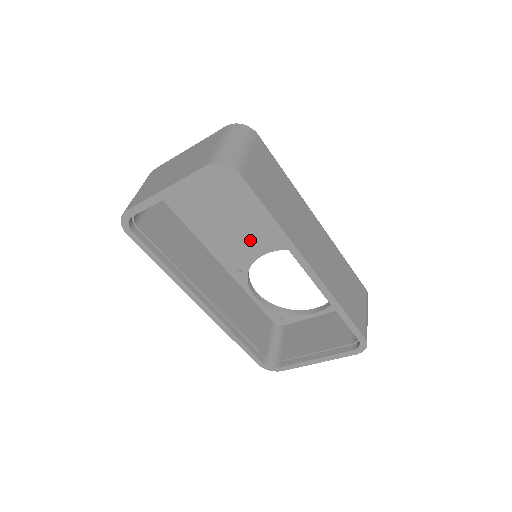
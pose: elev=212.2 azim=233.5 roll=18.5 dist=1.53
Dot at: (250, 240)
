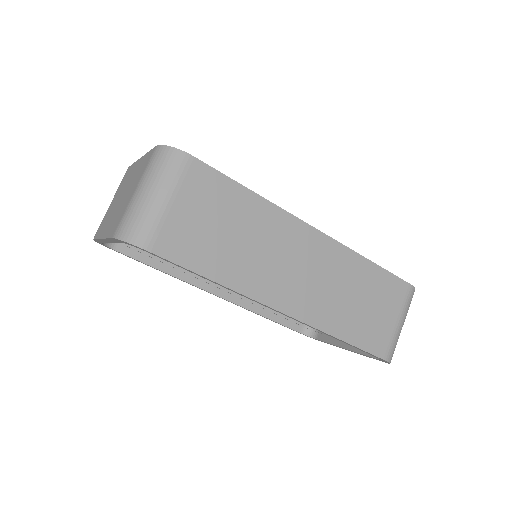
Dot at: occluded
